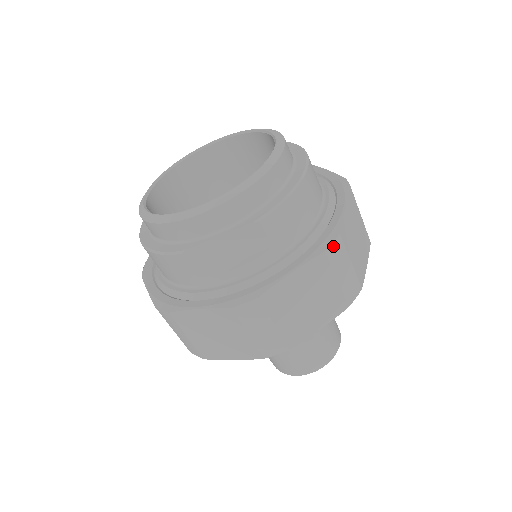
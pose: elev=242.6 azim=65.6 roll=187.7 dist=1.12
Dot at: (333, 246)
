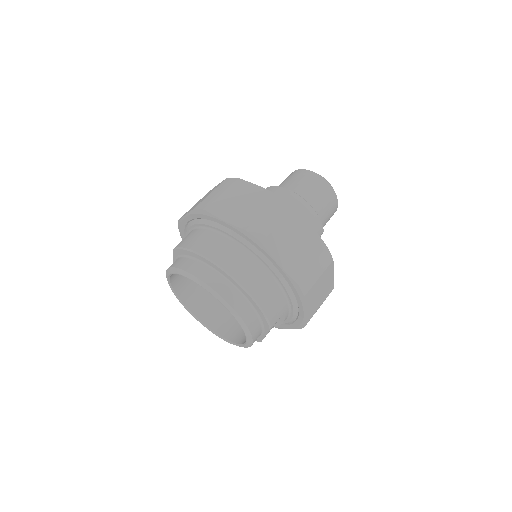
Dot at: (303, 289)
